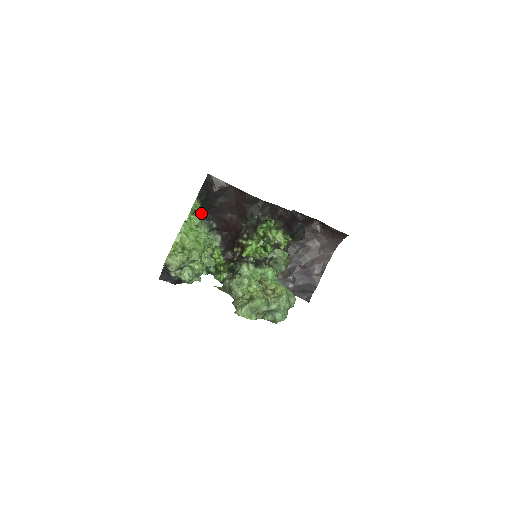
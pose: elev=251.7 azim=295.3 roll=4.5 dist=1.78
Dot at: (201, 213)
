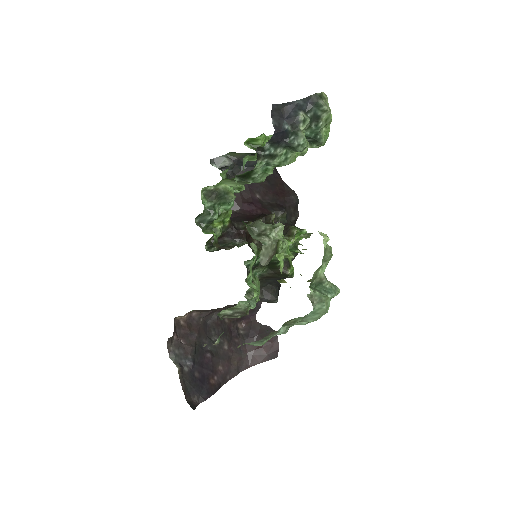
Dot at: (233, 166)
